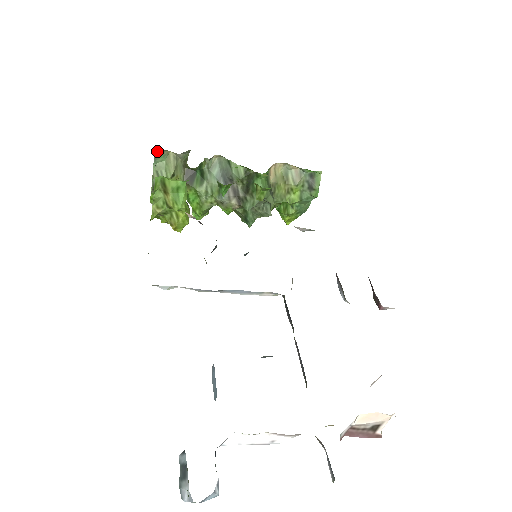
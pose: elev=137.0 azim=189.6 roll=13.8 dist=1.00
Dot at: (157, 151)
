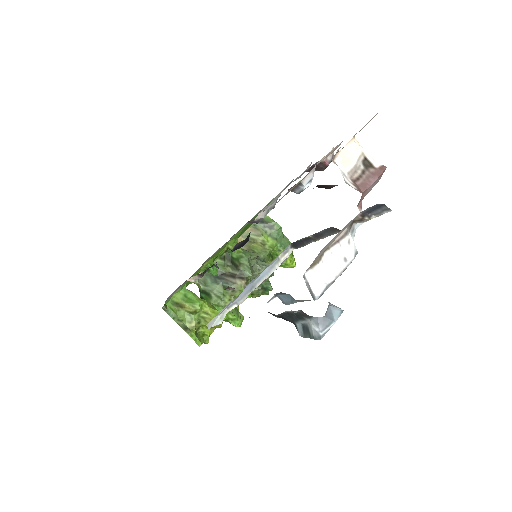
Dot at: (164, 308)
